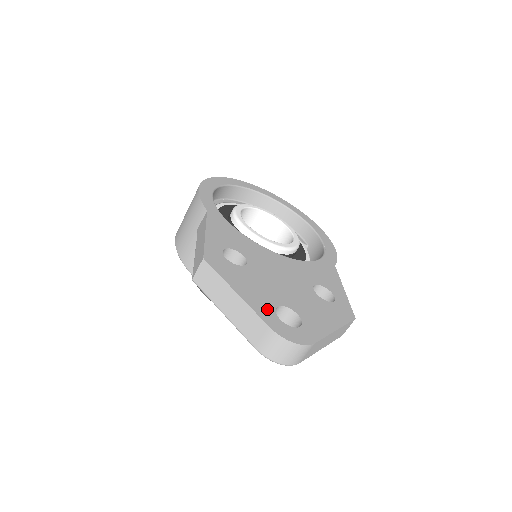
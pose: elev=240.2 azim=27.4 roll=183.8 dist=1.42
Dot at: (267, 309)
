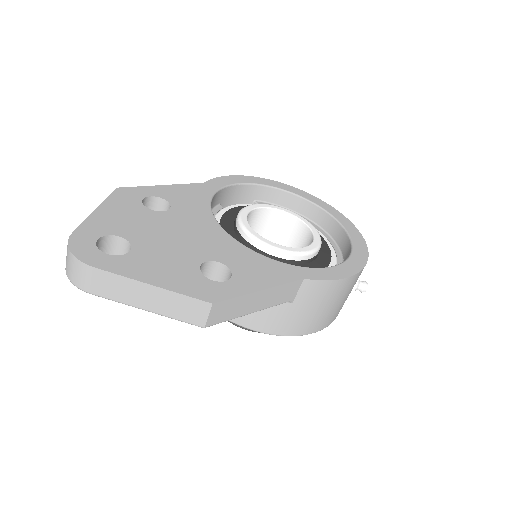
Dot at: (101, 229)
